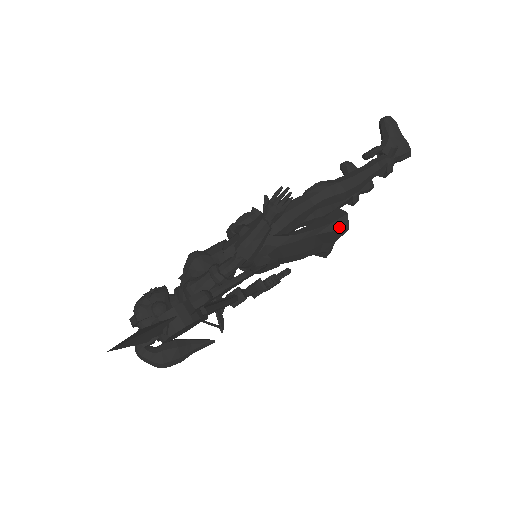
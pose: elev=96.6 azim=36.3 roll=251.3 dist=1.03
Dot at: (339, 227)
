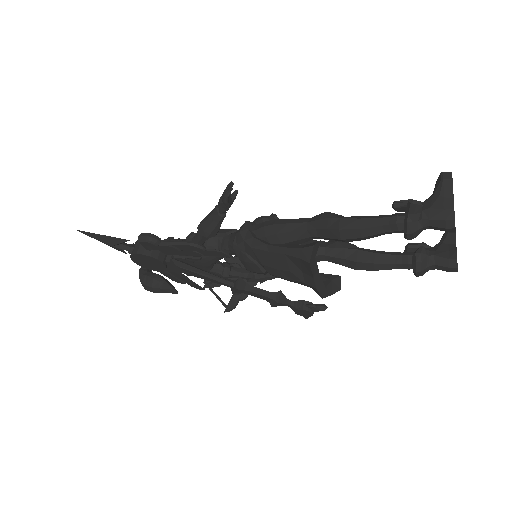
Dot at: (303, 256)
